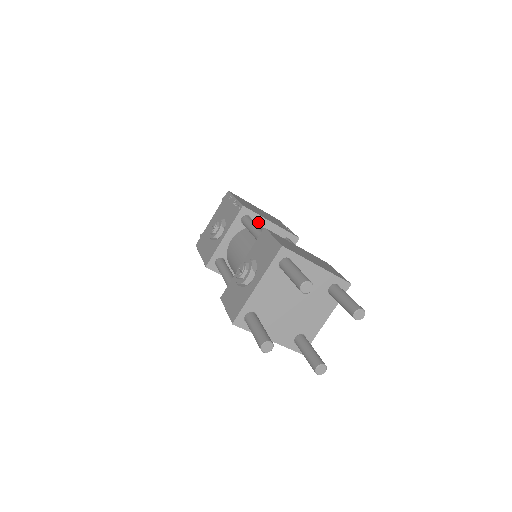
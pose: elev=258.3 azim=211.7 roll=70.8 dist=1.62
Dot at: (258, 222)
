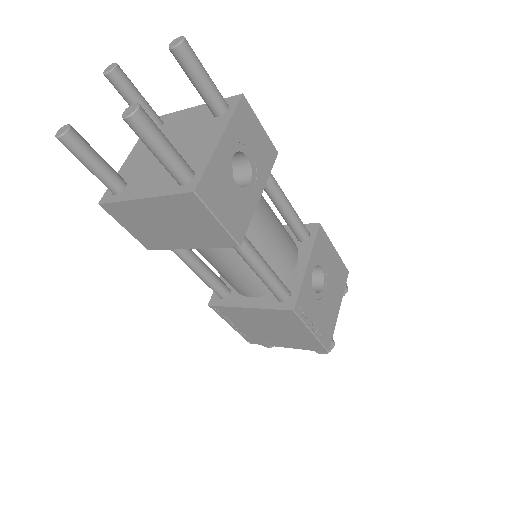
Dot at: occluded
